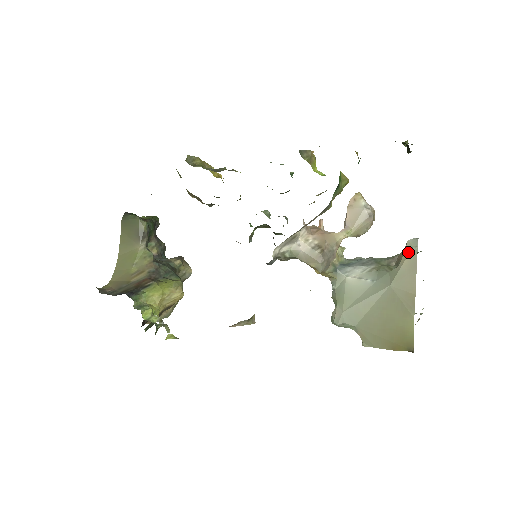
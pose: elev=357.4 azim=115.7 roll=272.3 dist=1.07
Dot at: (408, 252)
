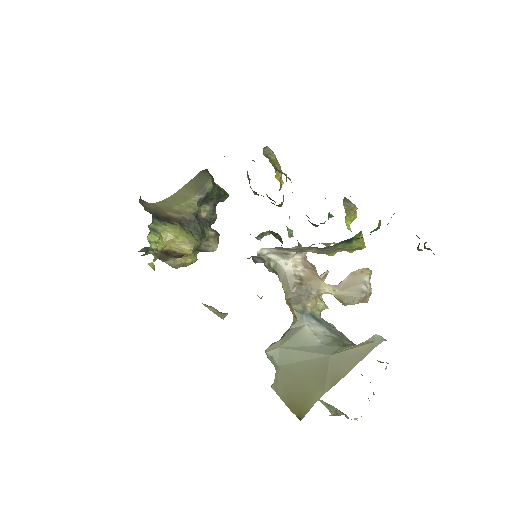
Dot at: (367, 343)
